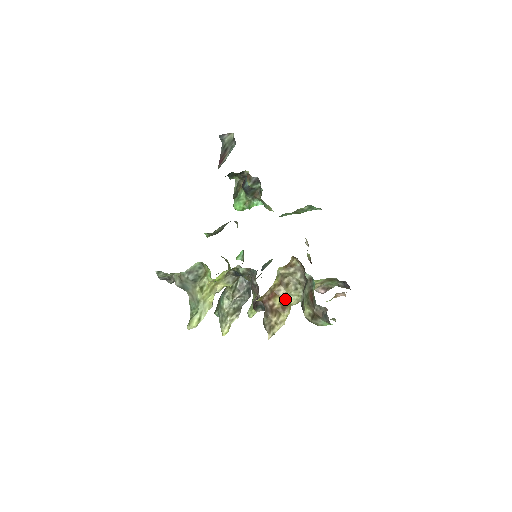
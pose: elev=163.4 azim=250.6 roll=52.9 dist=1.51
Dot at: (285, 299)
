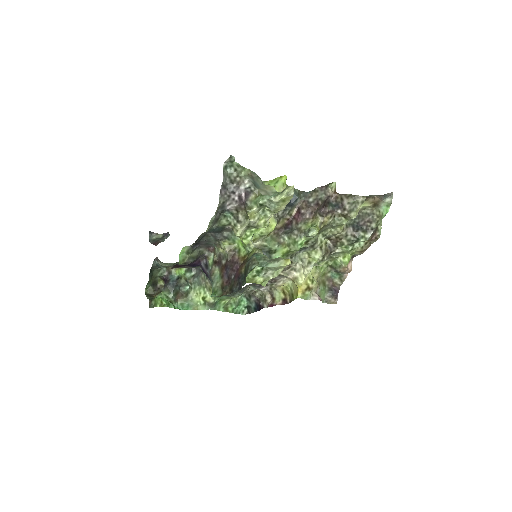
Dot at: occluded
